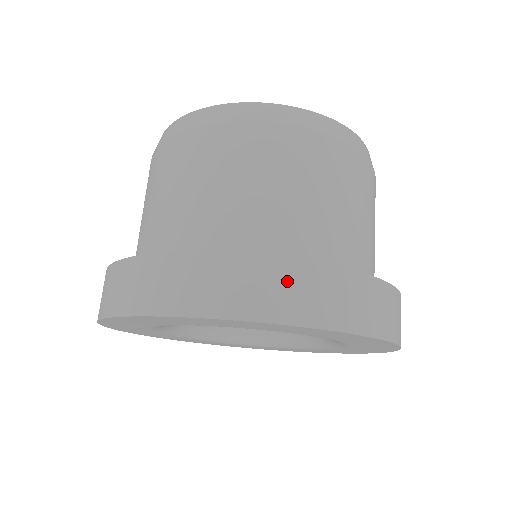
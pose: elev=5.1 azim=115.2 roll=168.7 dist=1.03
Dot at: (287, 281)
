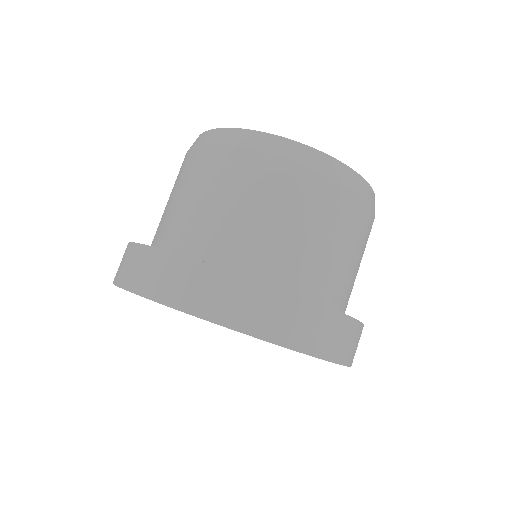
Dot at: (301, 316)
